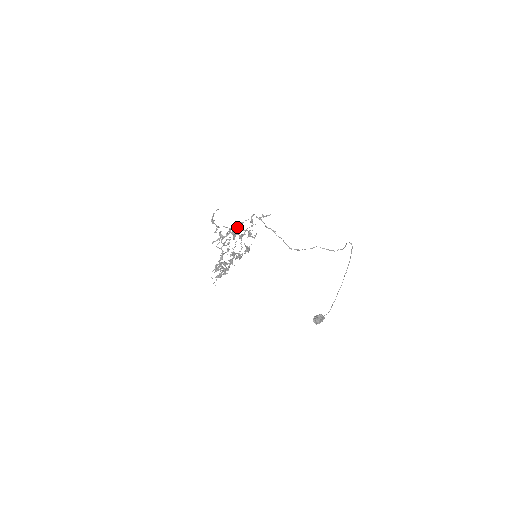
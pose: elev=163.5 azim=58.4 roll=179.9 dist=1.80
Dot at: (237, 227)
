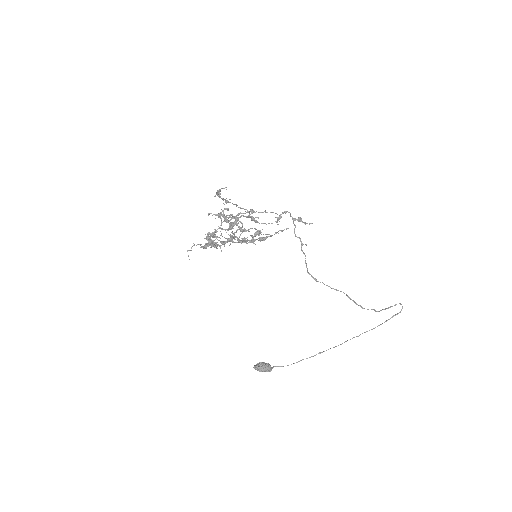
Dot at: (249, 216)
